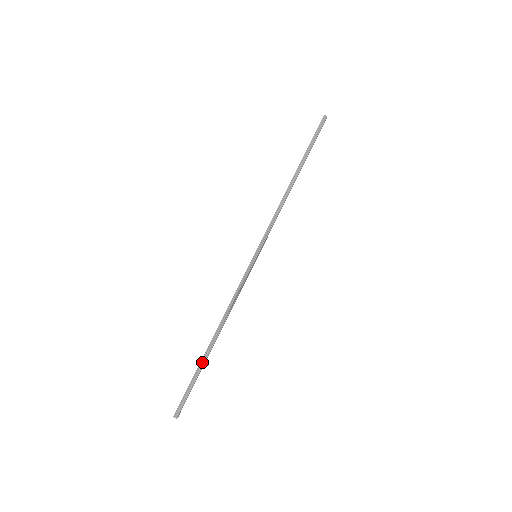
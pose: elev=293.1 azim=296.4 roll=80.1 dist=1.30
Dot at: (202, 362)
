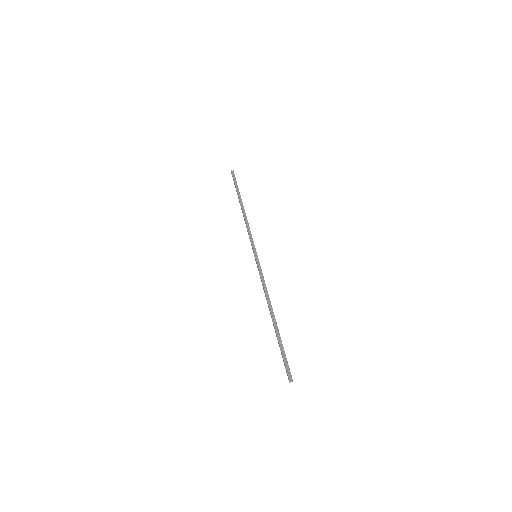
Dot at: (277, 334)
